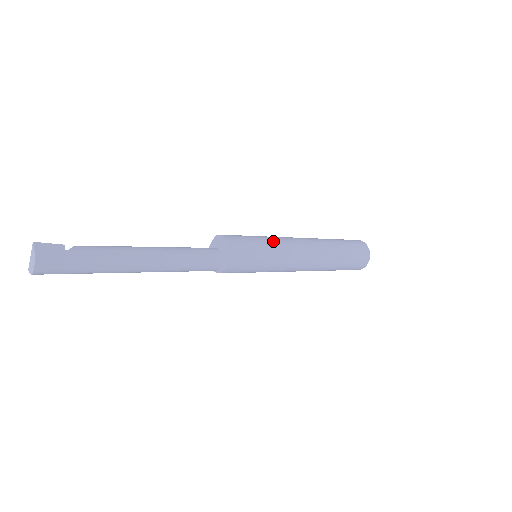
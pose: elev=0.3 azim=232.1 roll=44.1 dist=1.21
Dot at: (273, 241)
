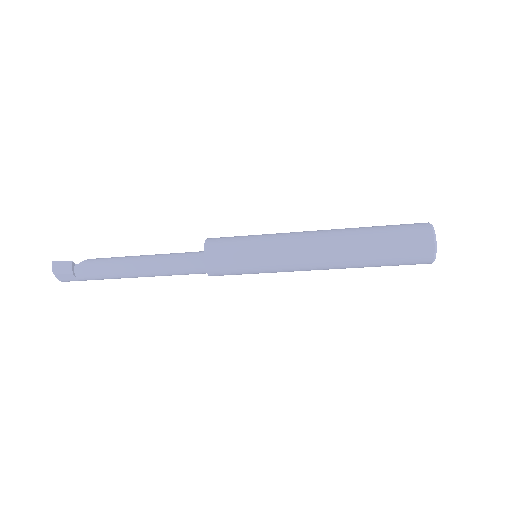
Dot at: (264, 241)
